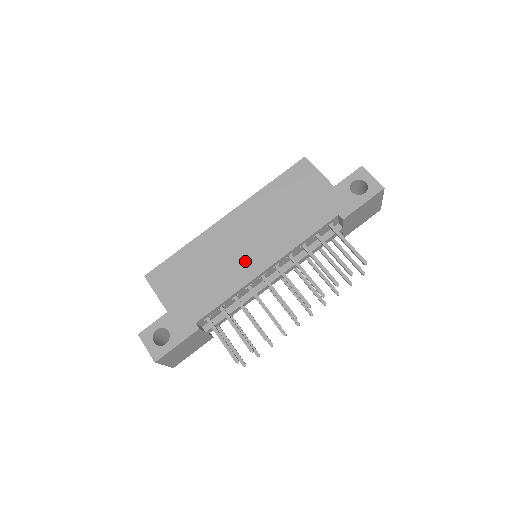
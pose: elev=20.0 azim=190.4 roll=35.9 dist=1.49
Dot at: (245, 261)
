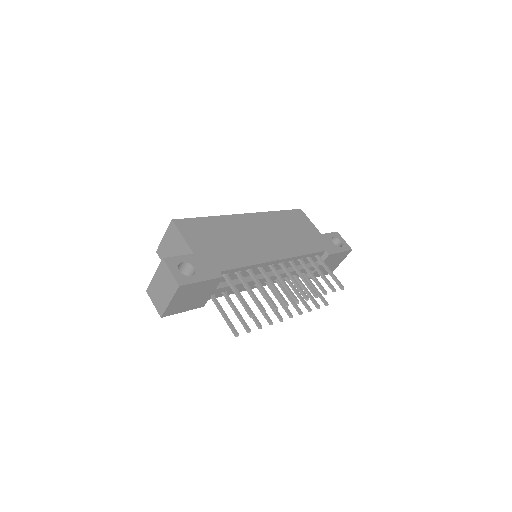
Dot at: (262, 248)
